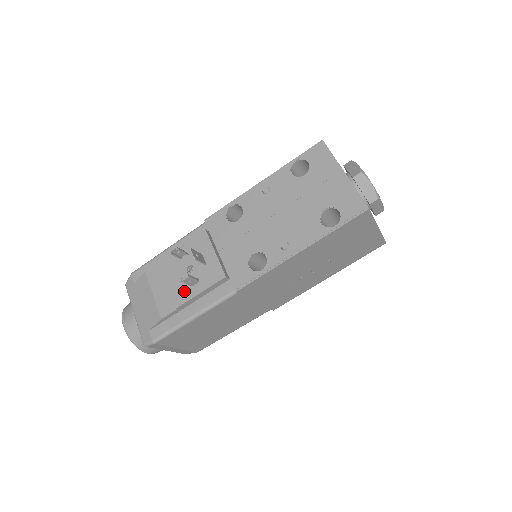
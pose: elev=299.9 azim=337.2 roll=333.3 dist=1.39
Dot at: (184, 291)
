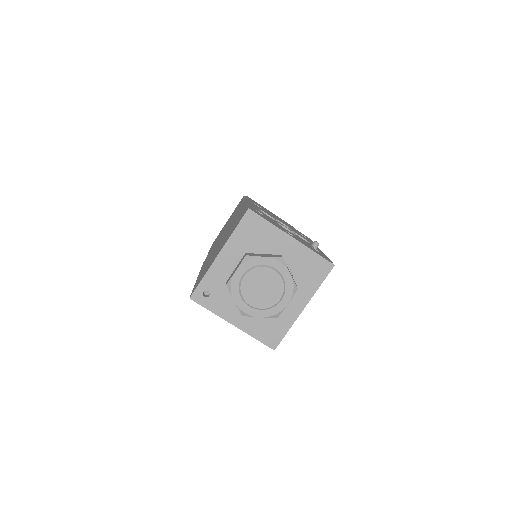
Dot at: occluded
